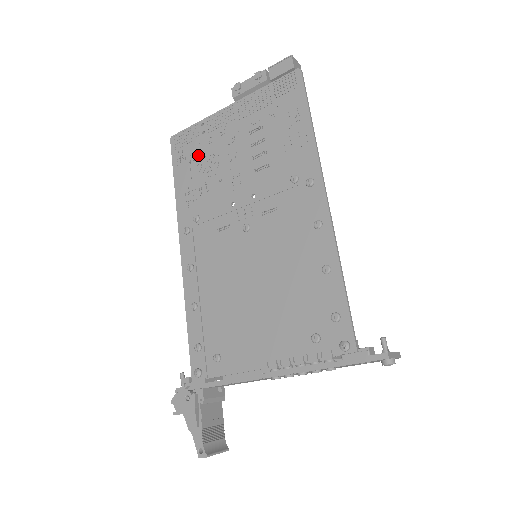
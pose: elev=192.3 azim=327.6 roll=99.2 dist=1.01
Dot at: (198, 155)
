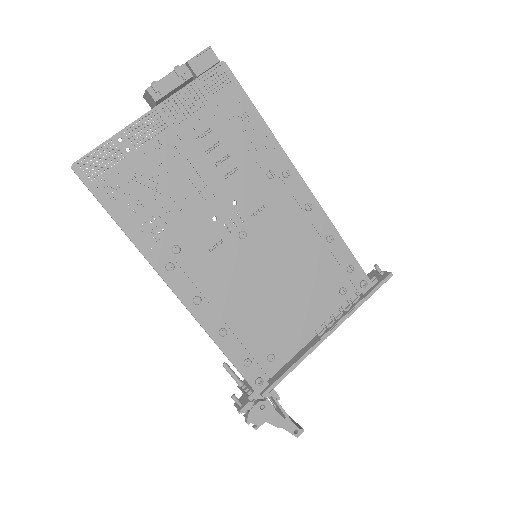
Dot at: (136, 179)
